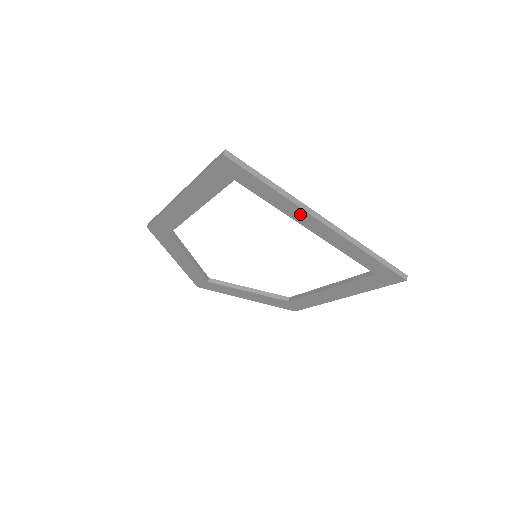
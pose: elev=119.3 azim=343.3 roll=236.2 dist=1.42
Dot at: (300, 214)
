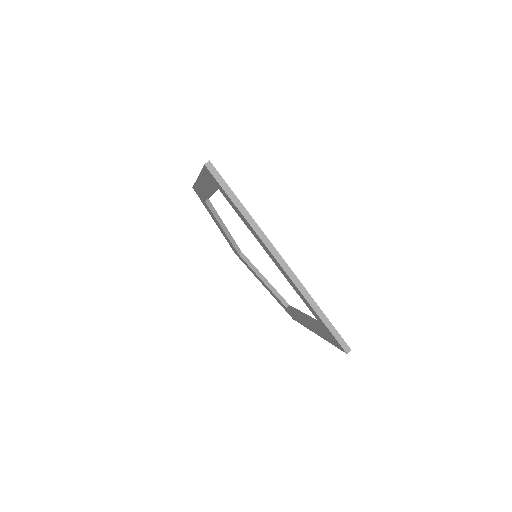
Dot at: (262, 243)
